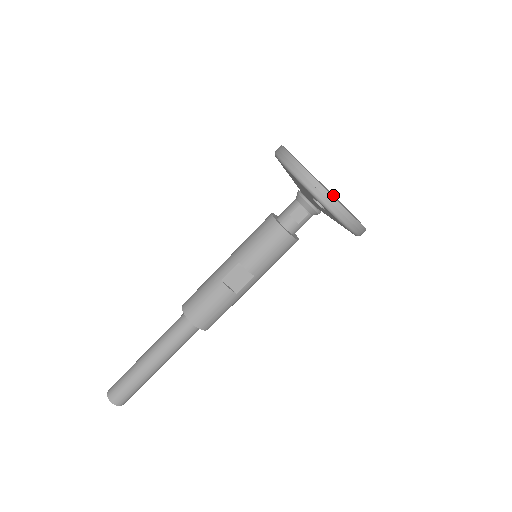
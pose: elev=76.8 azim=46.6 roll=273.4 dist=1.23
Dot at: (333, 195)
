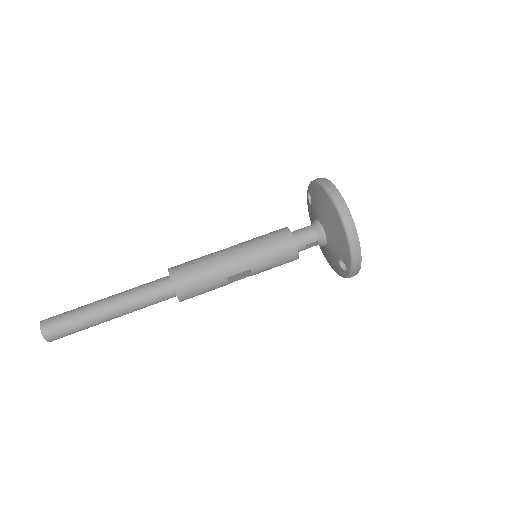
Dot at: occluded
